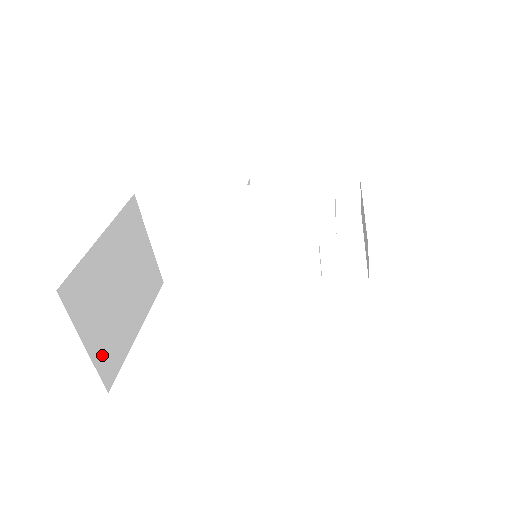
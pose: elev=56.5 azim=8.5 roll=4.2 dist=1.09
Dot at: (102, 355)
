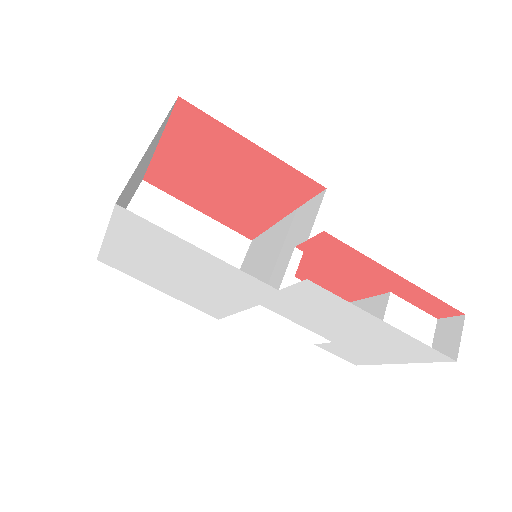
Dot at: occluded
